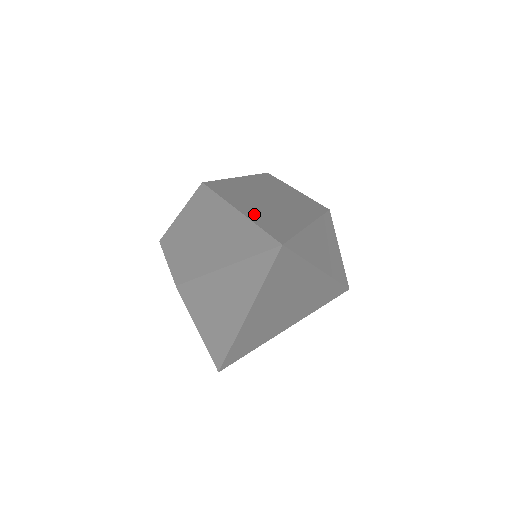
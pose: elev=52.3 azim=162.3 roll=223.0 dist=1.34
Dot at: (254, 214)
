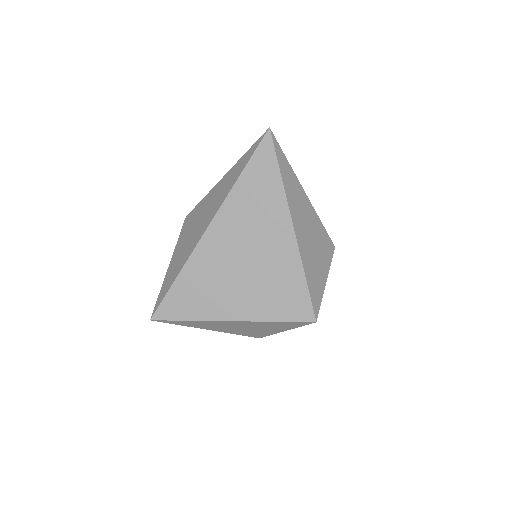
Dot at: occluded
